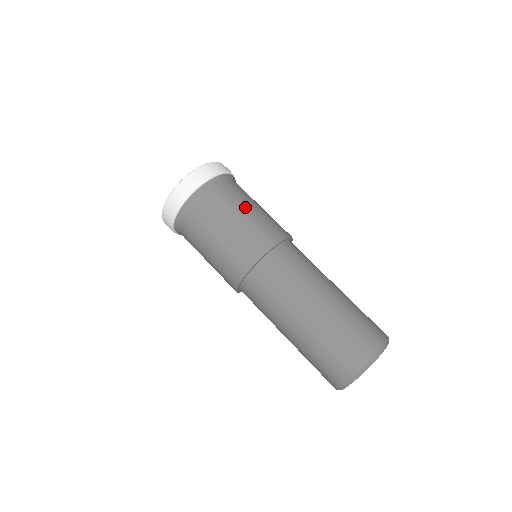
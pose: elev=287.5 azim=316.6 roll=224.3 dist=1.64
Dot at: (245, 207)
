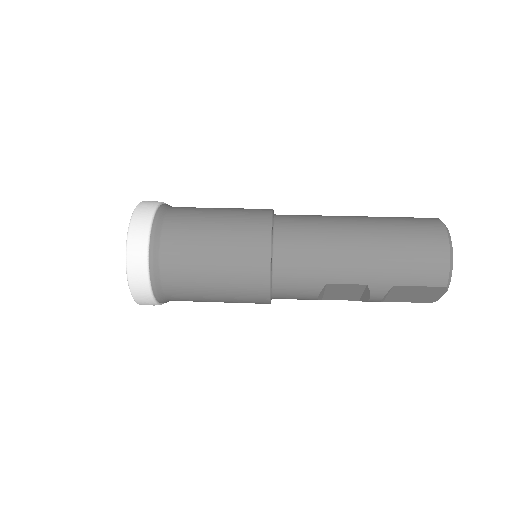
Dot at: occluded
